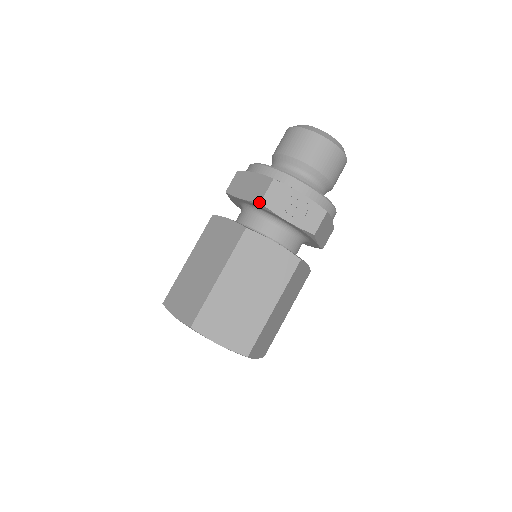
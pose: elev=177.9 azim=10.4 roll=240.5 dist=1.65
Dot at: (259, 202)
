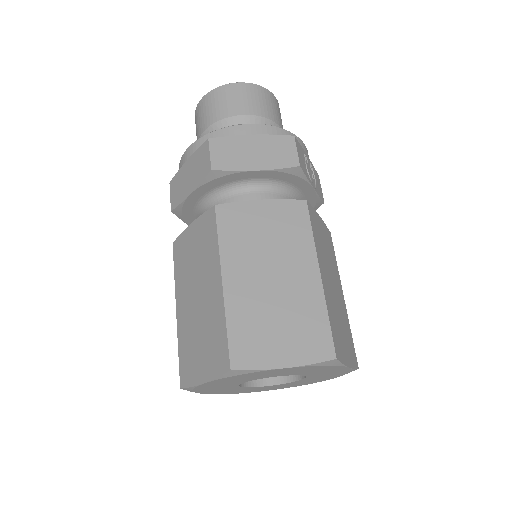
Dot at: (298, 166)
